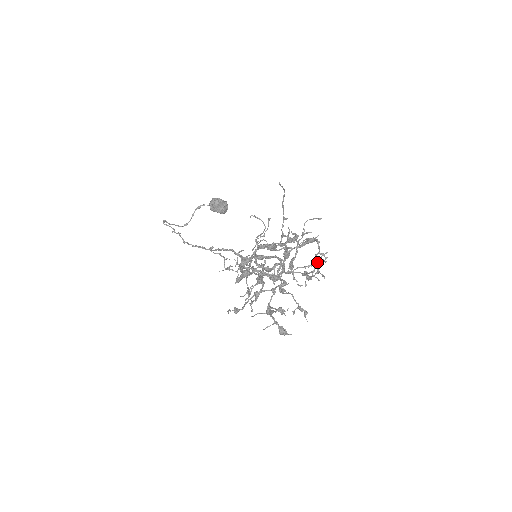
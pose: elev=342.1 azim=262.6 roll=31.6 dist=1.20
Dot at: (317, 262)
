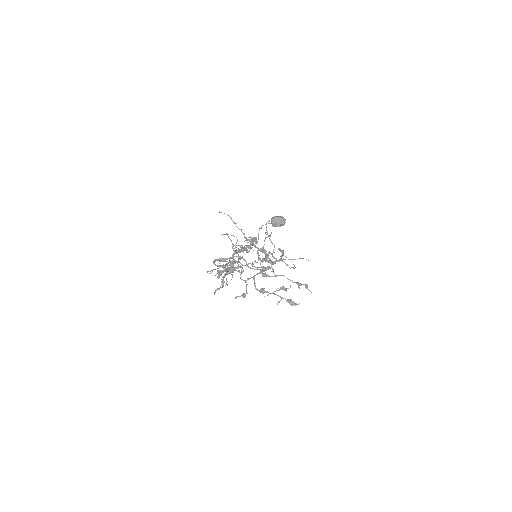
Dot at: (258, 252)
